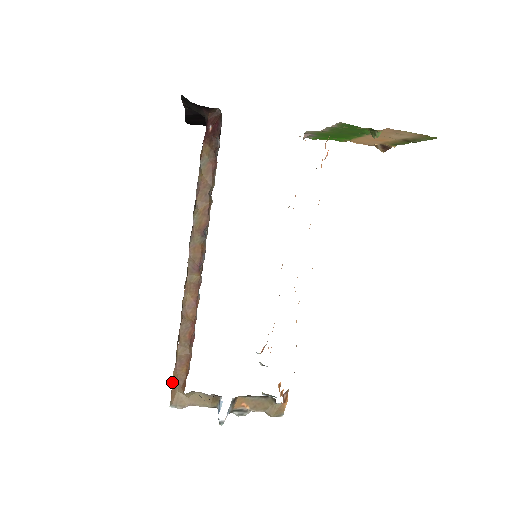
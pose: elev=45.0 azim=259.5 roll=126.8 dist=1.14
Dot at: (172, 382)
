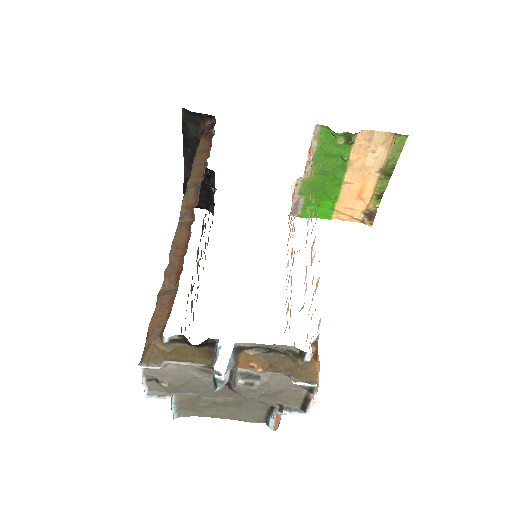
Dot at: (146, 339)
